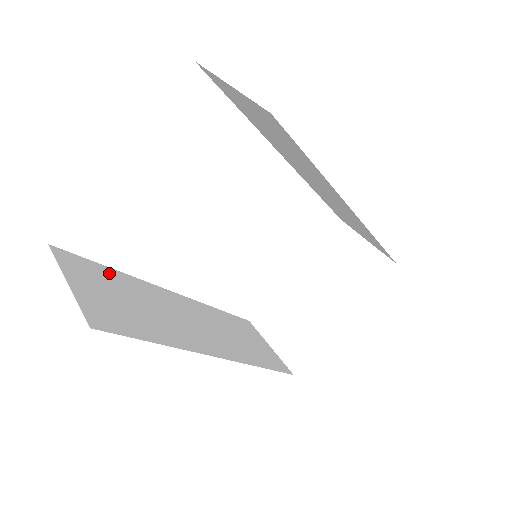
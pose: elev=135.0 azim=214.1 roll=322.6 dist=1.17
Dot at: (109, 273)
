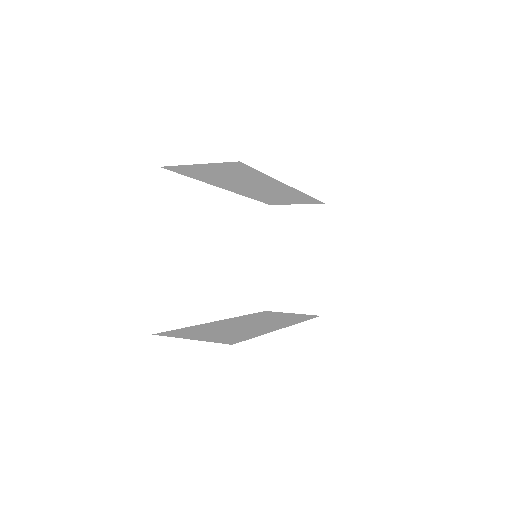
Dot at: (190, 329)
